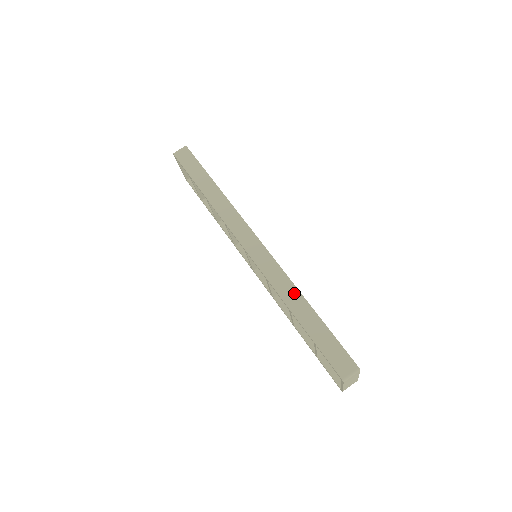
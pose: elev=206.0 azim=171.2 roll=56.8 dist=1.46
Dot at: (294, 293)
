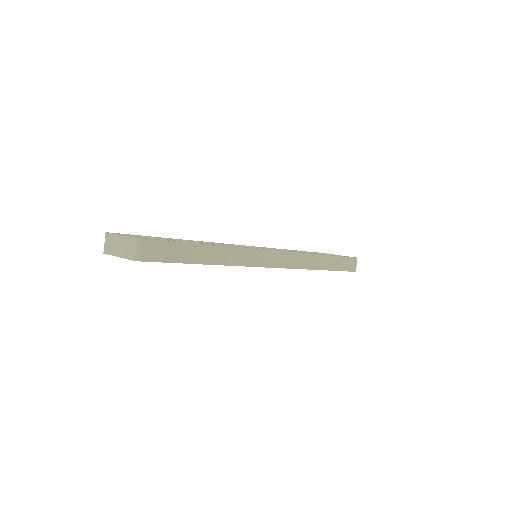
Dot at: (315, 259)
